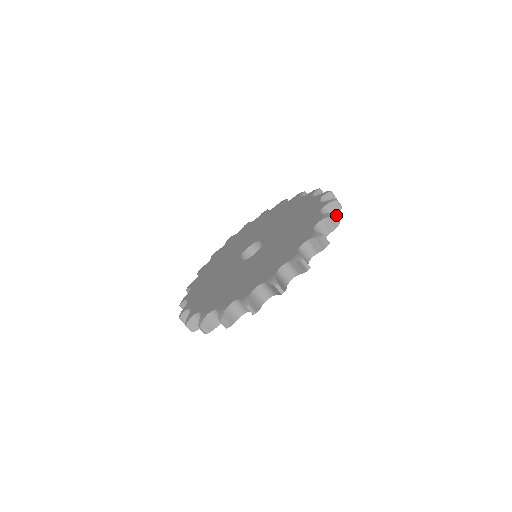
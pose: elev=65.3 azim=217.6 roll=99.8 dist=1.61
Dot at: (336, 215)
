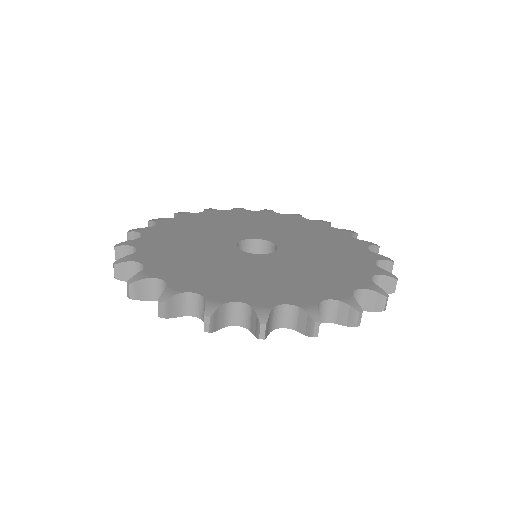
Dot at: (342, 324)
